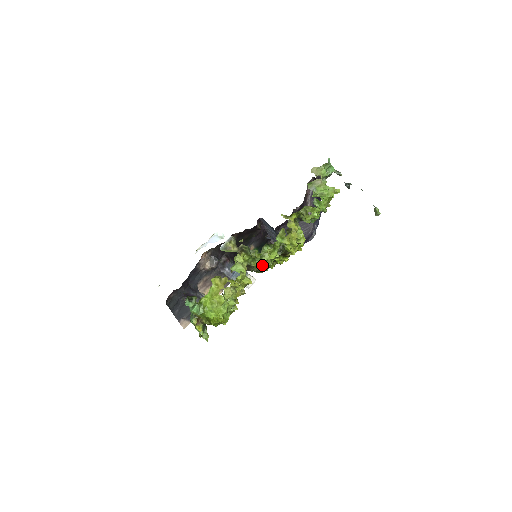
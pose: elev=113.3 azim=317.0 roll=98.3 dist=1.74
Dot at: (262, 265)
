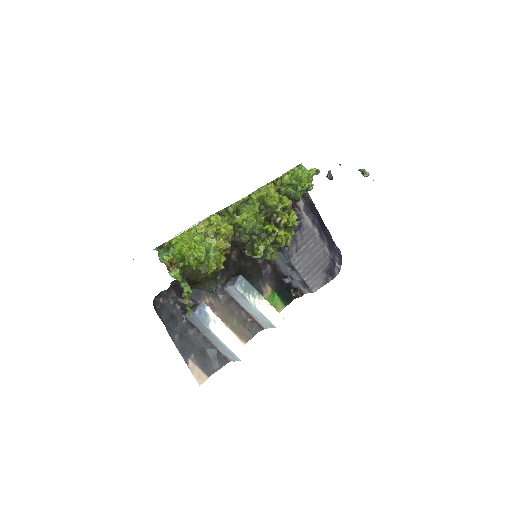
Dot at: (243, 218)
